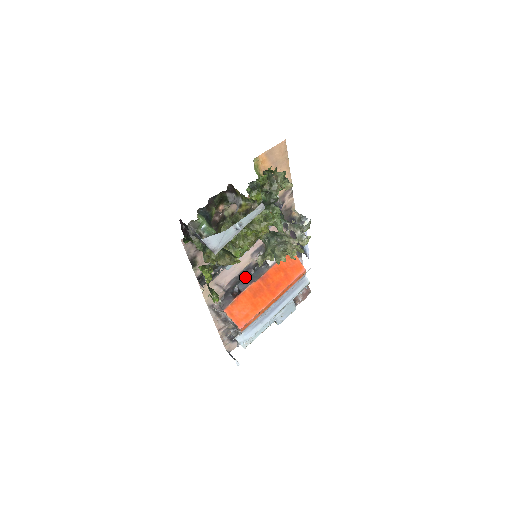
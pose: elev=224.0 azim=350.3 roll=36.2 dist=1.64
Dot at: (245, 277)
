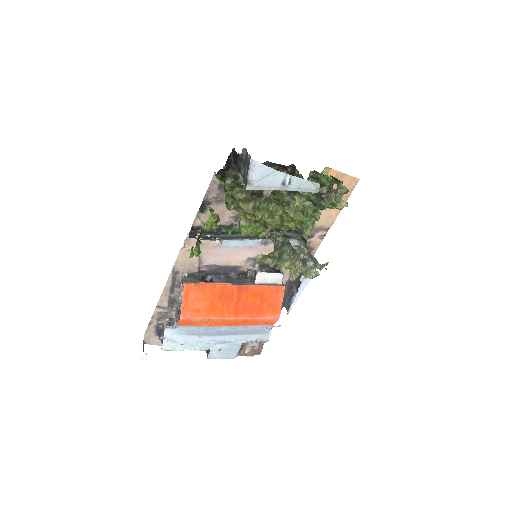
Dot at: (225, 275)
